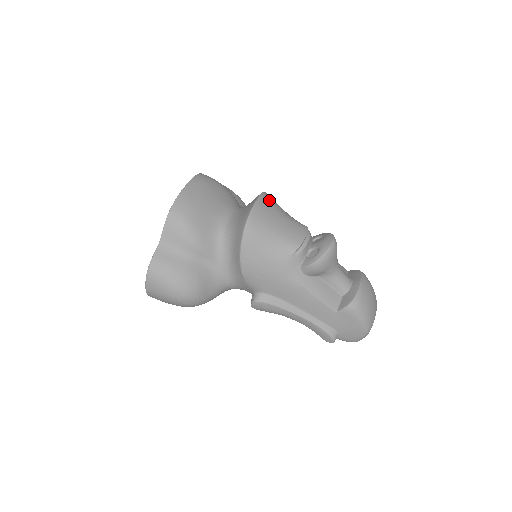
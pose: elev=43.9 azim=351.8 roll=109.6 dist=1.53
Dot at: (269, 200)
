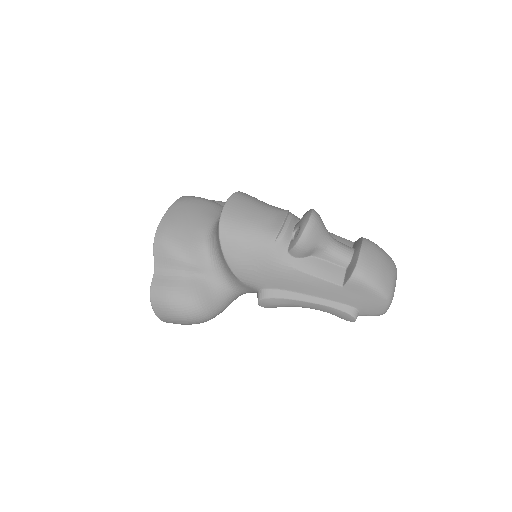
Dot at: (242, 197)
